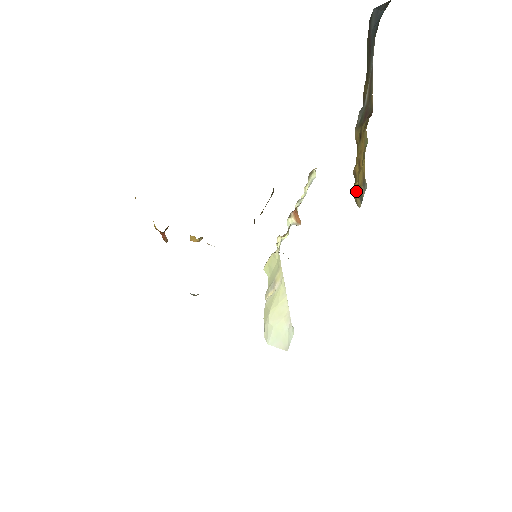
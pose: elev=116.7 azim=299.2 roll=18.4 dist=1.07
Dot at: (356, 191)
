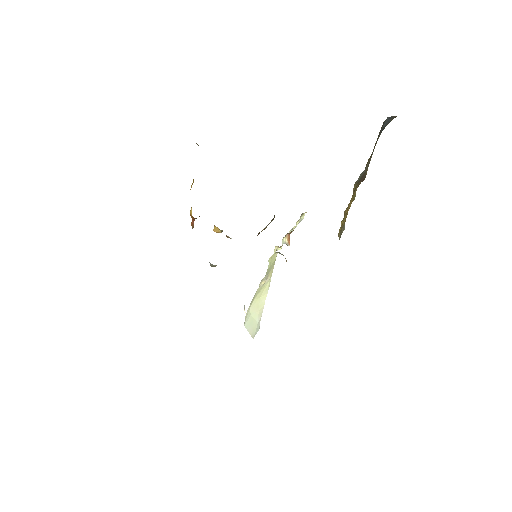
Dot at: (341, 226)
